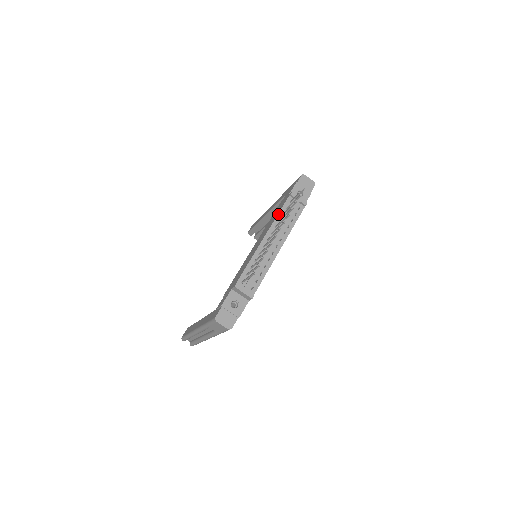
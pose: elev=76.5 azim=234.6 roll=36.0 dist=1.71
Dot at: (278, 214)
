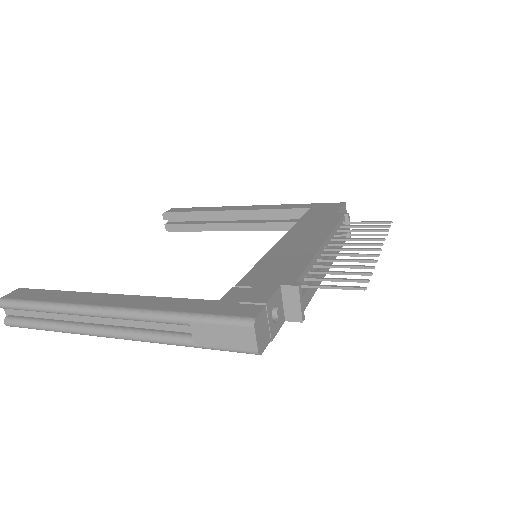
Dot at: (336, 226)
